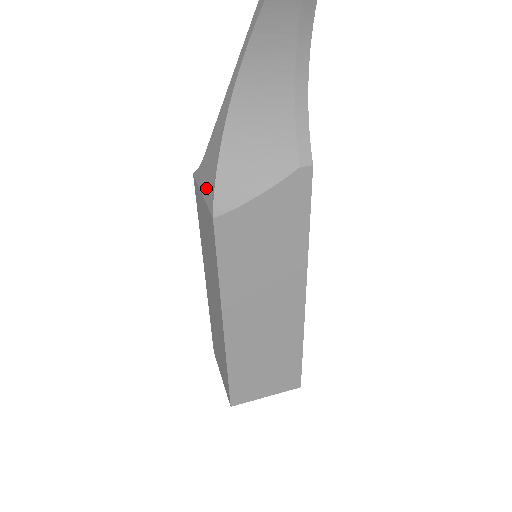
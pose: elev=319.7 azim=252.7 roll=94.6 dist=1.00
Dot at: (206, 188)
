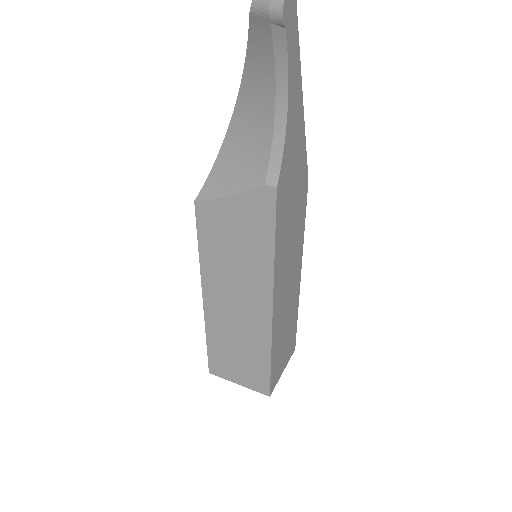
Dot at: occluded
